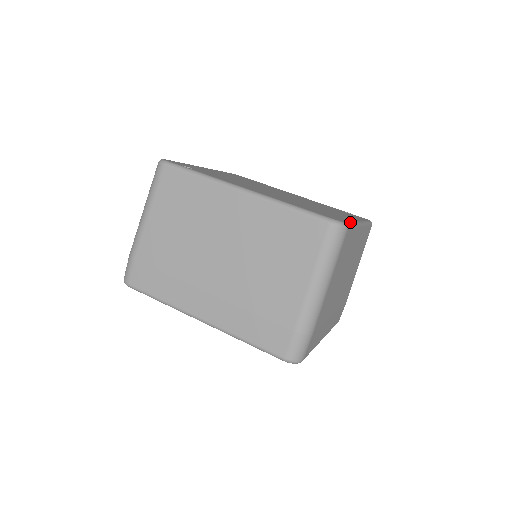
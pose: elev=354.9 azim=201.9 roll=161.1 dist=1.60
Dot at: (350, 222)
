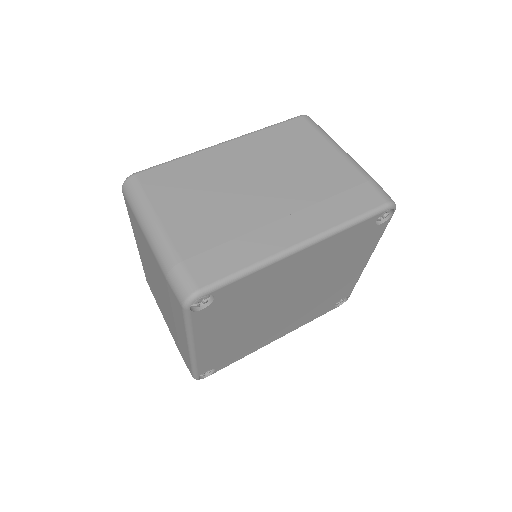
Dot at: occluded
